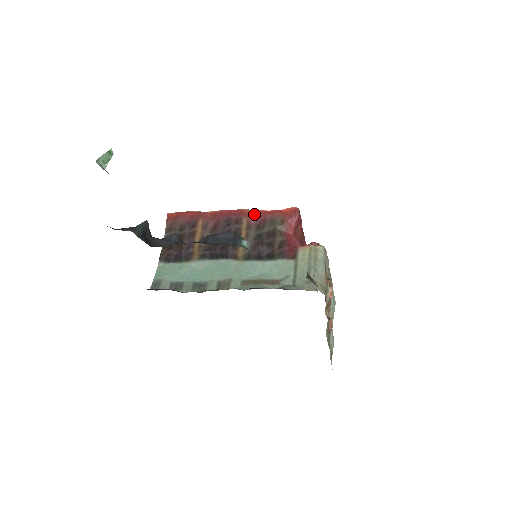
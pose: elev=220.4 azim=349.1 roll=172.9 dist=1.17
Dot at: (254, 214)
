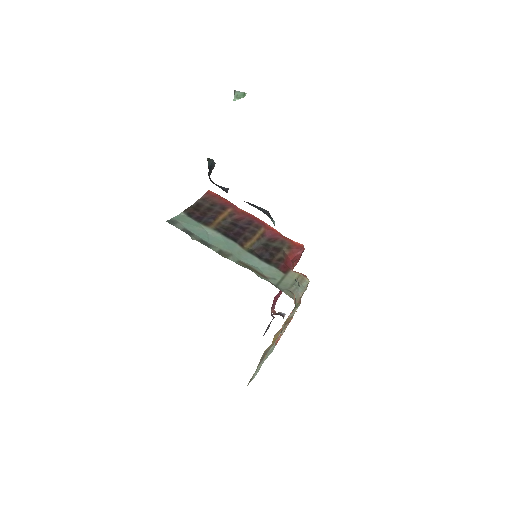
Dot at: (272, 230)
